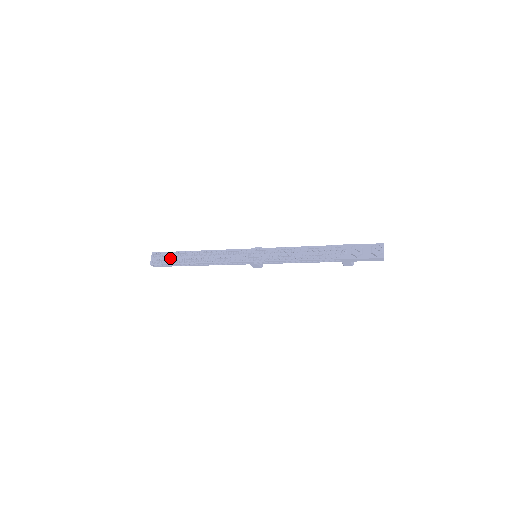
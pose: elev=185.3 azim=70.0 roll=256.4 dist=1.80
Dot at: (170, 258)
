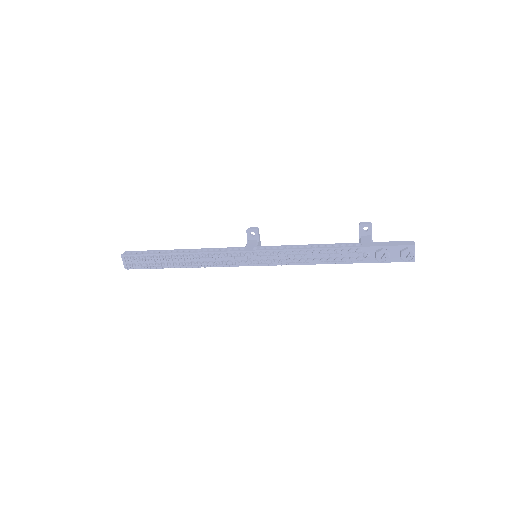
Dot at: (148, 264)
